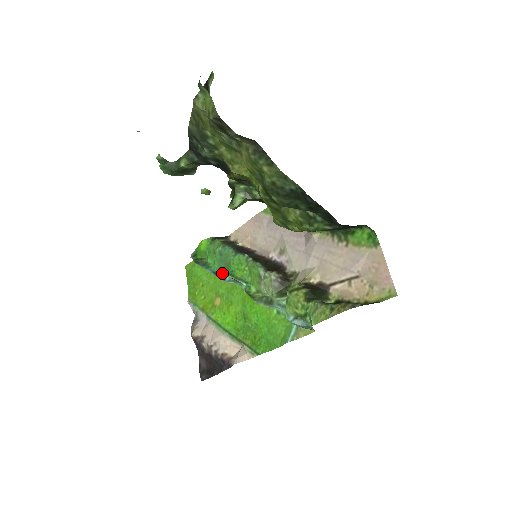
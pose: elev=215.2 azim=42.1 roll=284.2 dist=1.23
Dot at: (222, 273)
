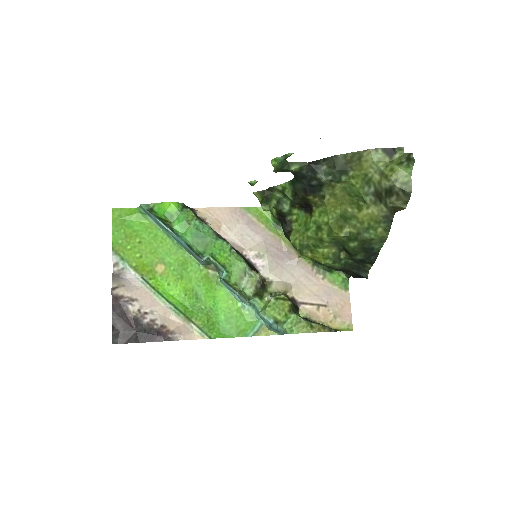
Dot at: (197, 249)
